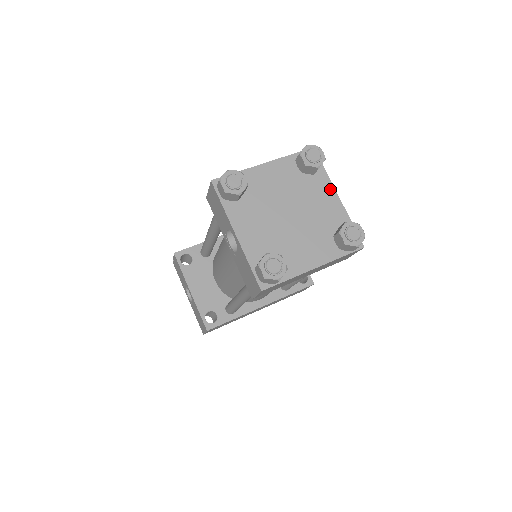
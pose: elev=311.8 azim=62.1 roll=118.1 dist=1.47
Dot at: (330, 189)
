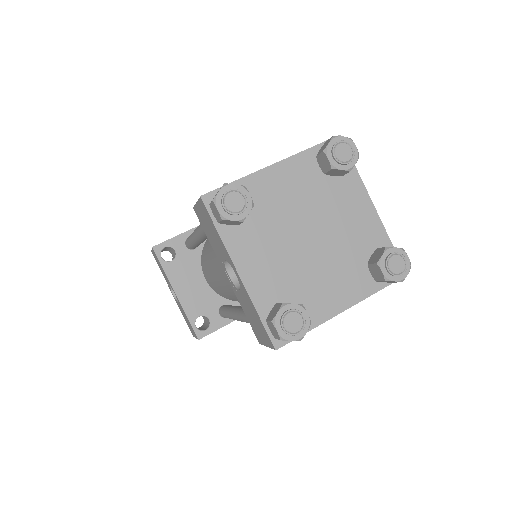
Dot at: (363, 196)
